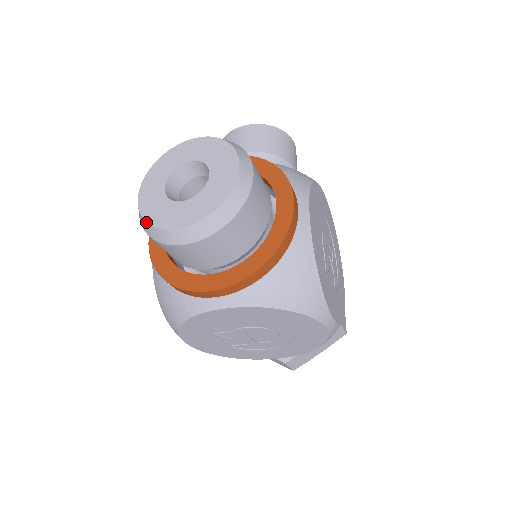
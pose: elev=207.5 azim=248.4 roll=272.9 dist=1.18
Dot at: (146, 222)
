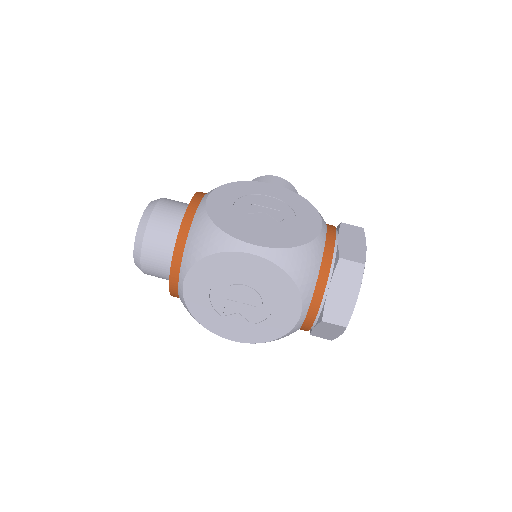
Dot at: occluded
